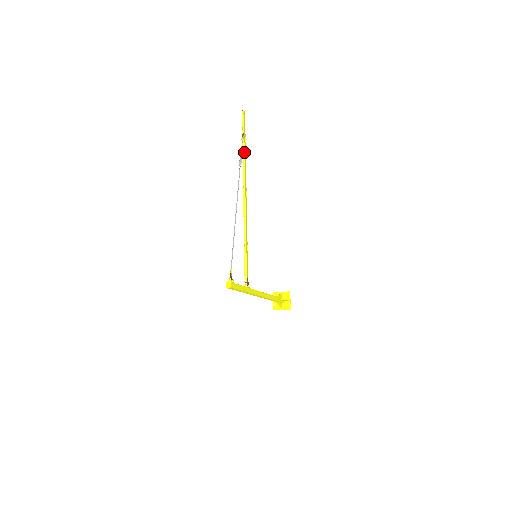
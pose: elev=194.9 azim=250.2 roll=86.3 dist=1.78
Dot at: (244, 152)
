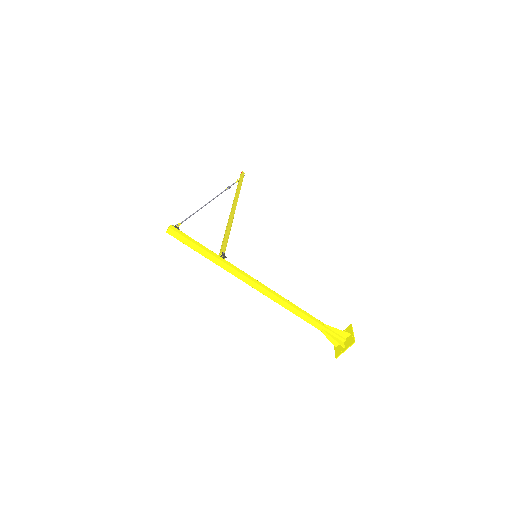
Dot at: (237, 187)
